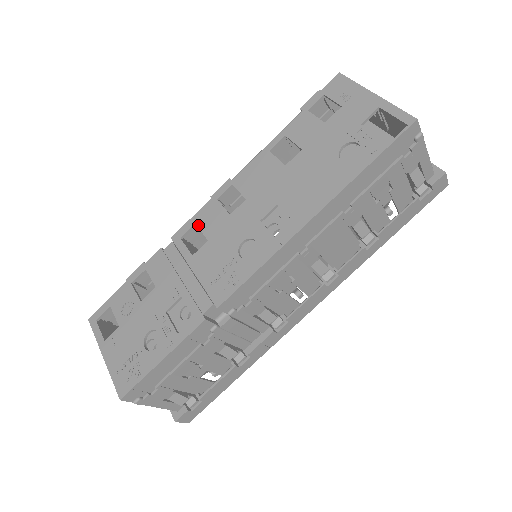
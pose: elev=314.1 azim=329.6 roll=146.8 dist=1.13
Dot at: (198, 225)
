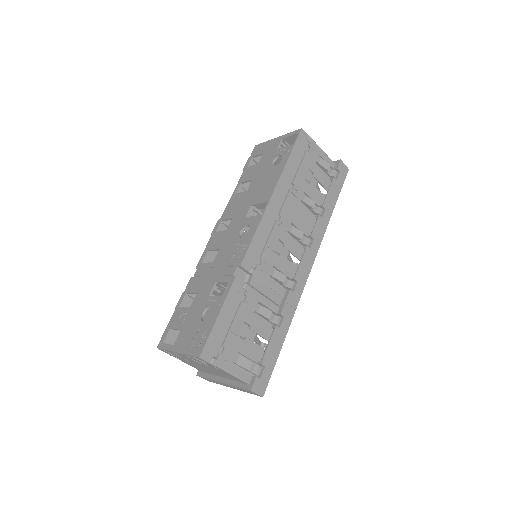
Dot at: (210, 249)
